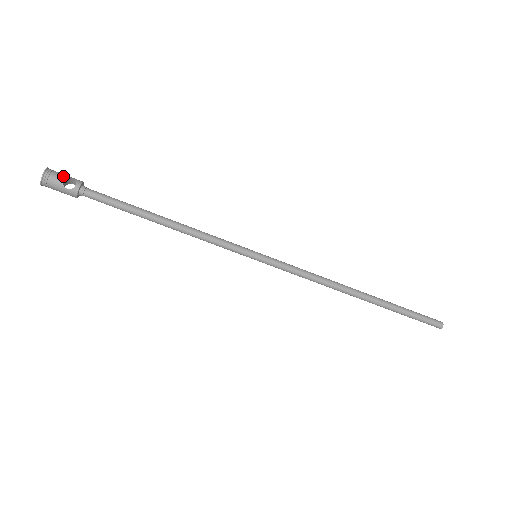
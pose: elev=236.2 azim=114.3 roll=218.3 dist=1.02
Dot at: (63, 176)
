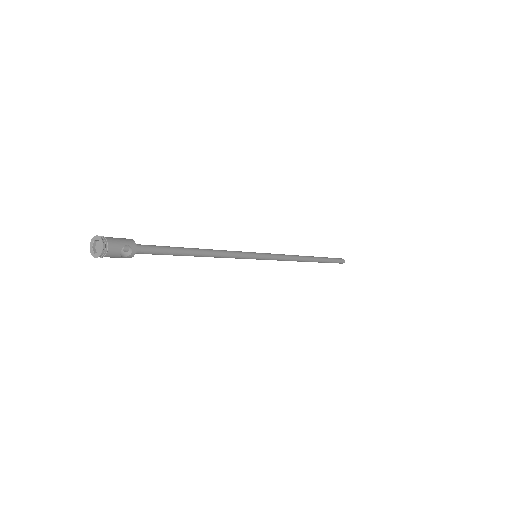
Dot at: (119, 246)
